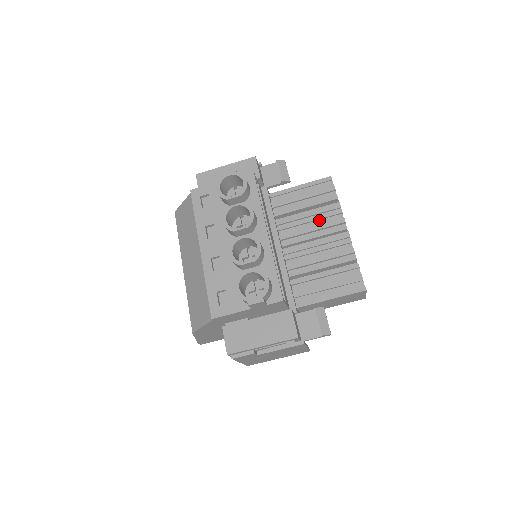
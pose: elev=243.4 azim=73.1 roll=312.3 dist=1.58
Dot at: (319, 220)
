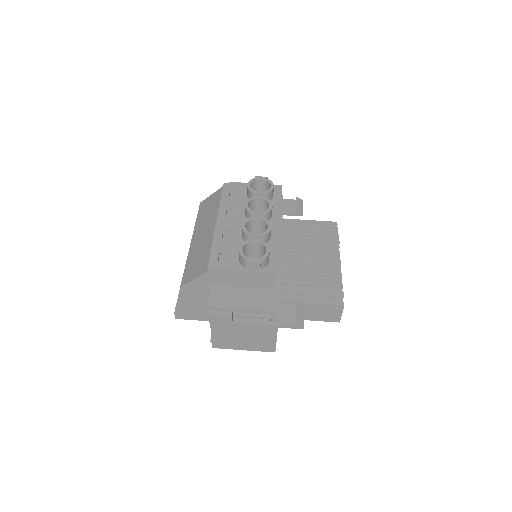
Dot at: (318, 248)
